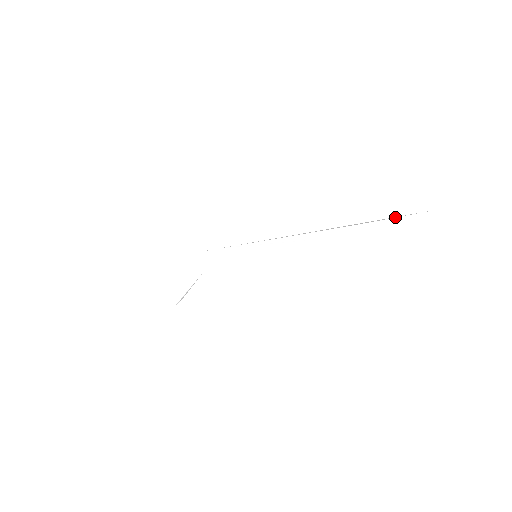
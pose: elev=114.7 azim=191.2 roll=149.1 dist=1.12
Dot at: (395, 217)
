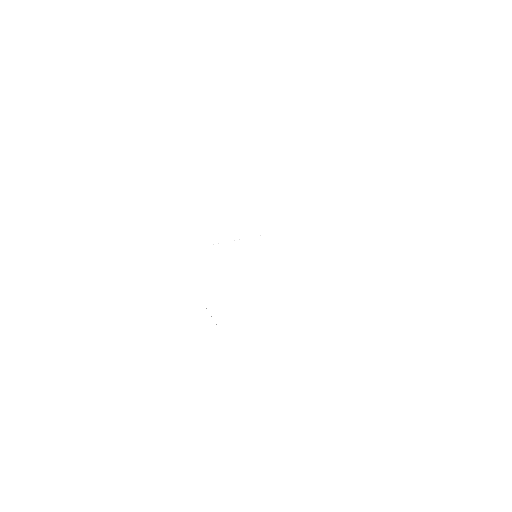
Dot at: occluded
